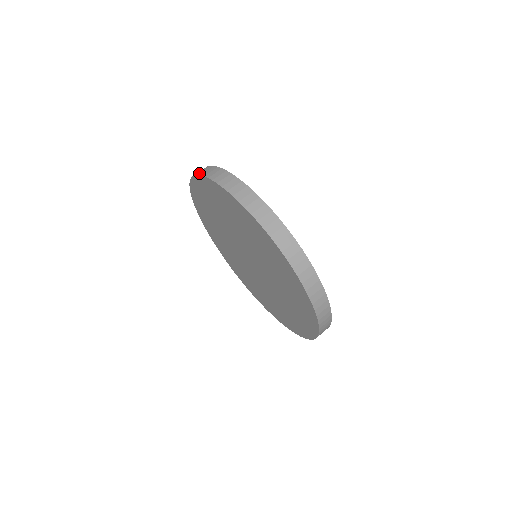
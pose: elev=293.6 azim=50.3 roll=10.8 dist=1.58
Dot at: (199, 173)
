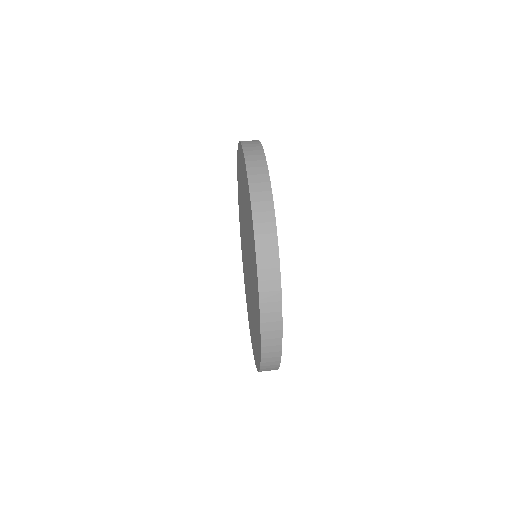
Dot at: occluded
